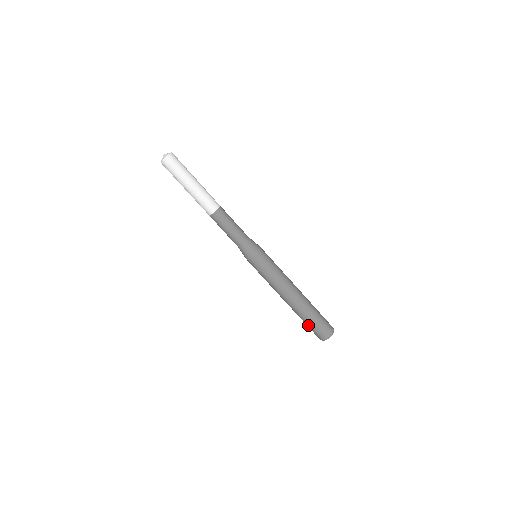
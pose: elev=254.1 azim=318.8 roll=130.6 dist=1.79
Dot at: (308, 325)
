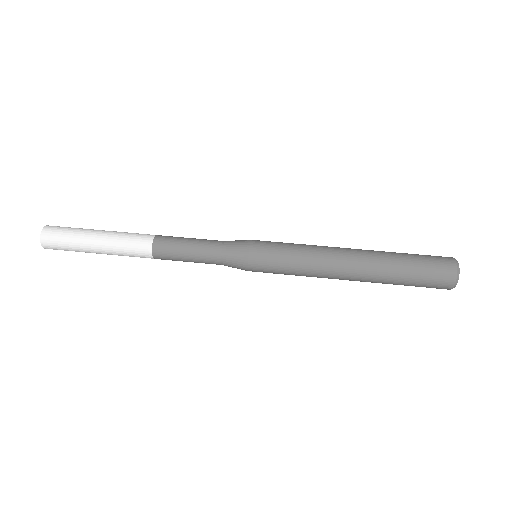
Dot at: (415, 260)
